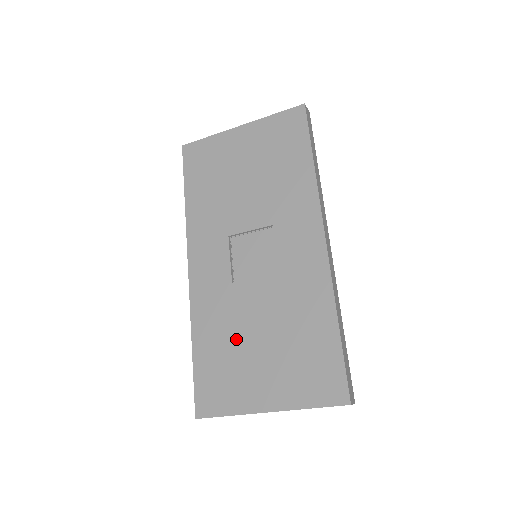
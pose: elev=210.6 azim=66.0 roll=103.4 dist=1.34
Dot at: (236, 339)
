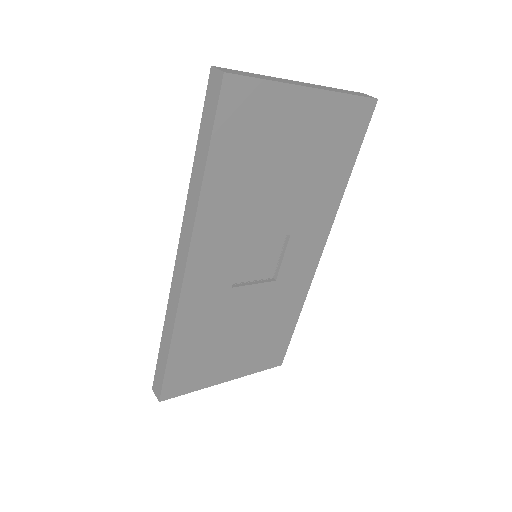
Dot at: (218, 337)
